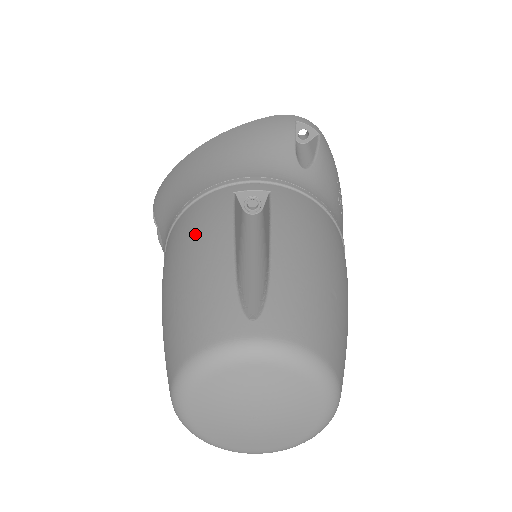
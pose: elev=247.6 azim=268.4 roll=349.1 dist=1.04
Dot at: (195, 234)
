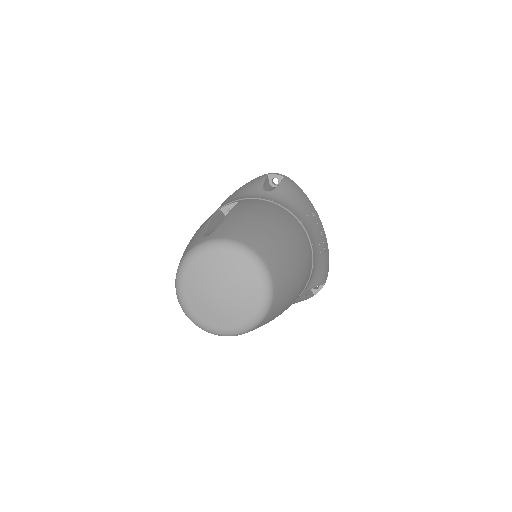
Dot at: occluded
